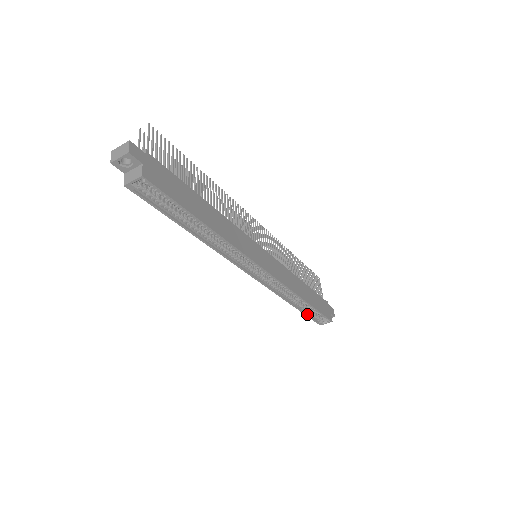
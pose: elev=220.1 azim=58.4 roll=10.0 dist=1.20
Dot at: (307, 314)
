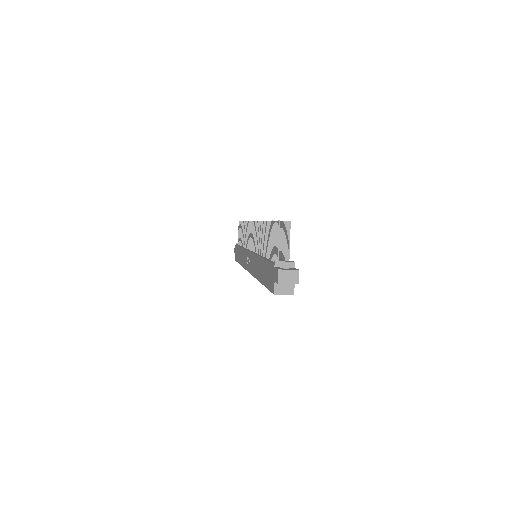
Dot at: occluded
